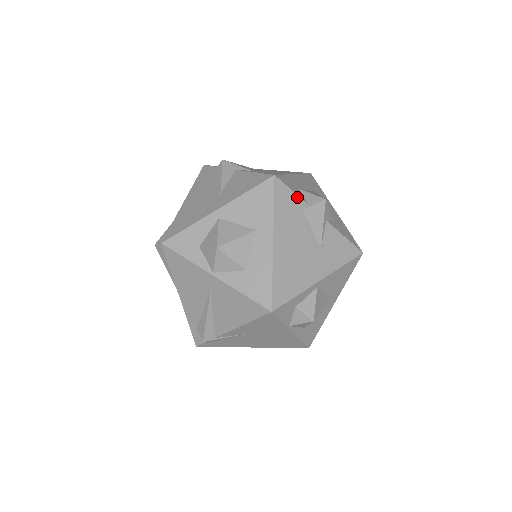
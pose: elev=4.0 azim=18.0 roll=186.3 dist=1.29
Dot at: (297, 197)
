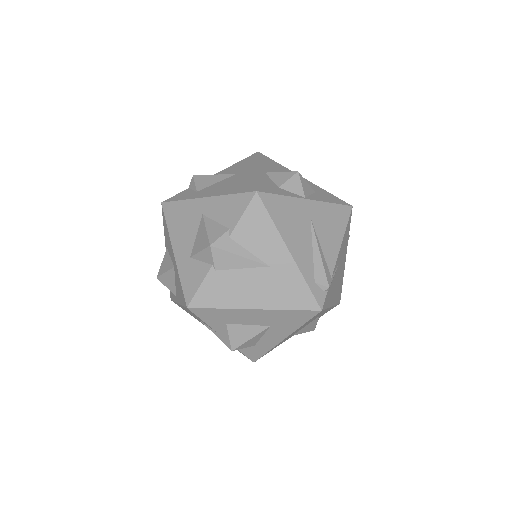
Dot at: occluded
